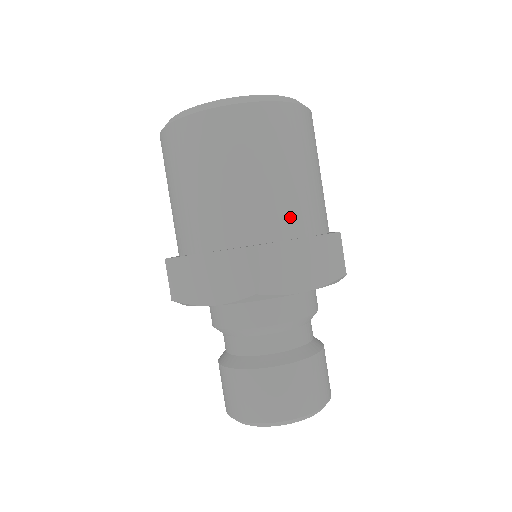
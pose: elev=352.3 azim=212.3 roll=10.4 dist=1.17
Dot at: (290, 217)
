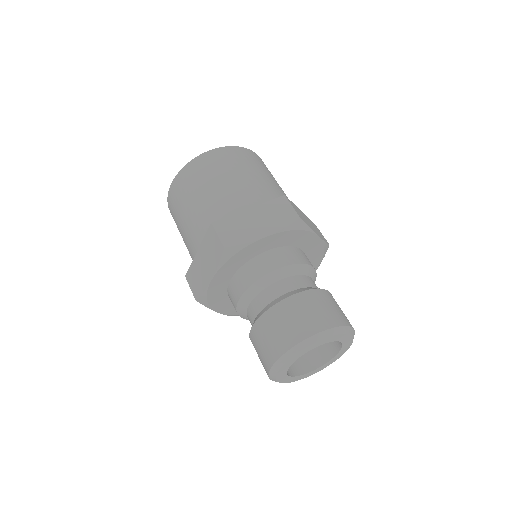
Dot at: (242, 201)
